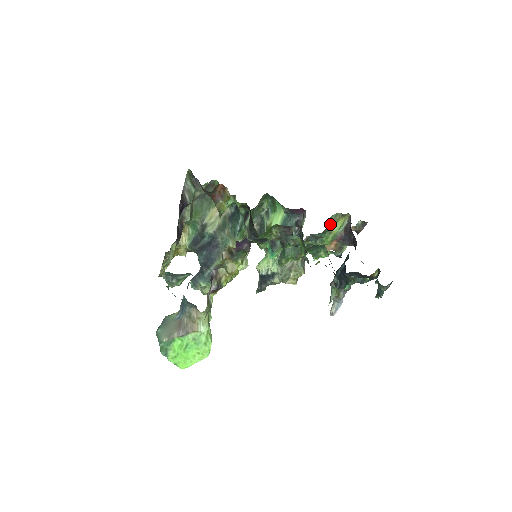
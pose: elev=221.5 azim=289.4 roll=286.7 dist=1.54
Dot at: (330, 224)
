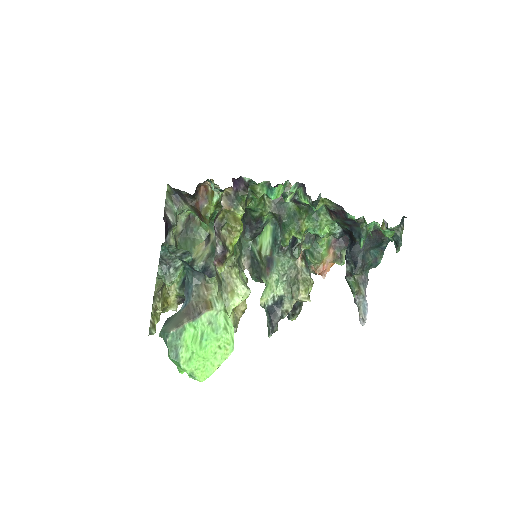
Dot at: occluded
